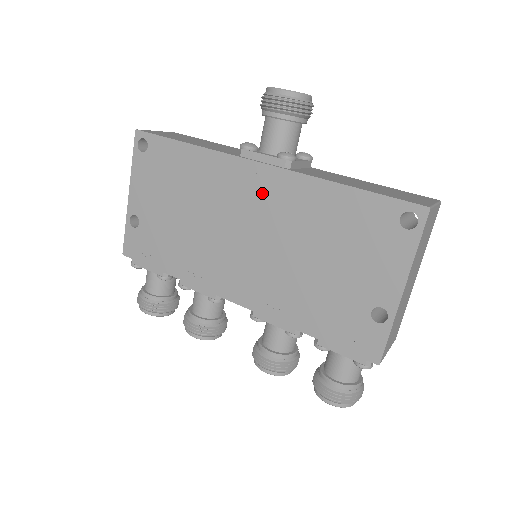
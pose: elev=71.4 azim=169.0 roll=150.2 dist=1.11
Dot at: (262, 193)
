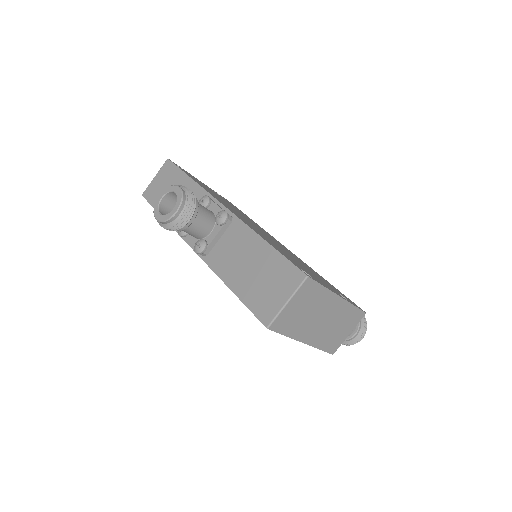
Dot at: occluded
